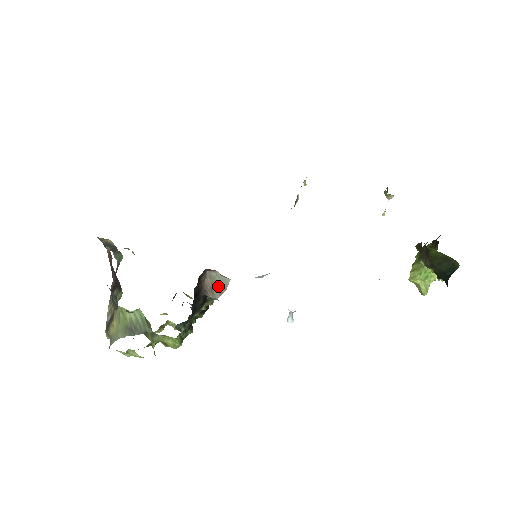
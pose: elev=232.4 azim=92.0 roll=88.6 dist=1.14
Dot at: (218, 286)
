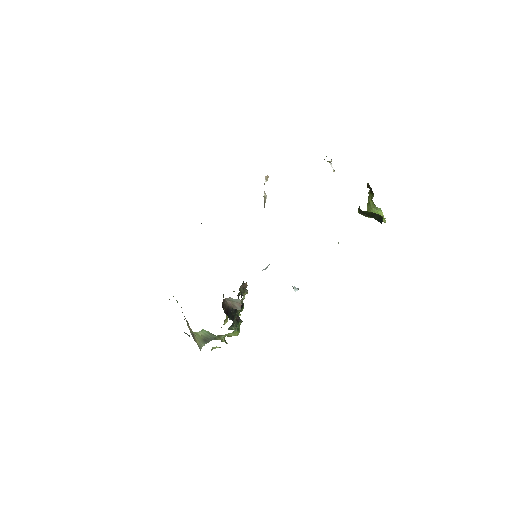
Dot at: (236, 303)
